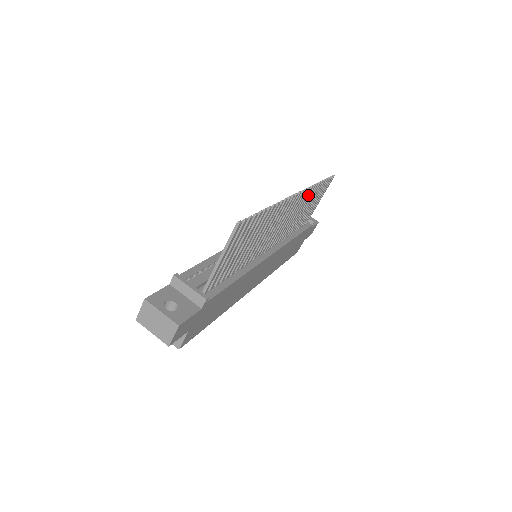
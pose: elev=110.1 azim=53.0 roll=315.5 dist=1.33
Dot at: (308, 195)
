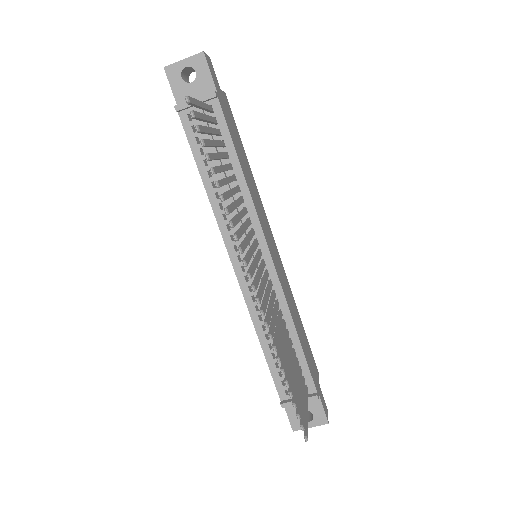
Dot at: occluded
